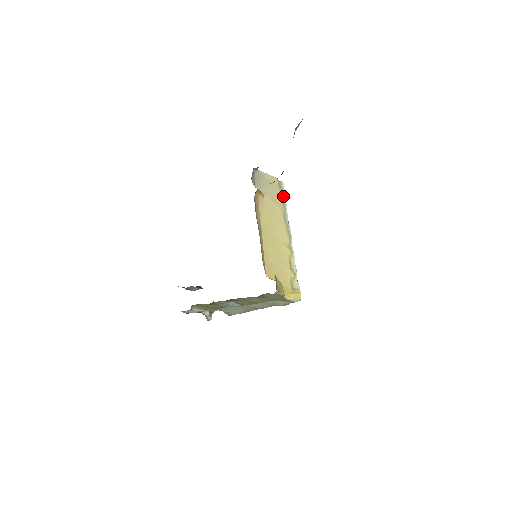
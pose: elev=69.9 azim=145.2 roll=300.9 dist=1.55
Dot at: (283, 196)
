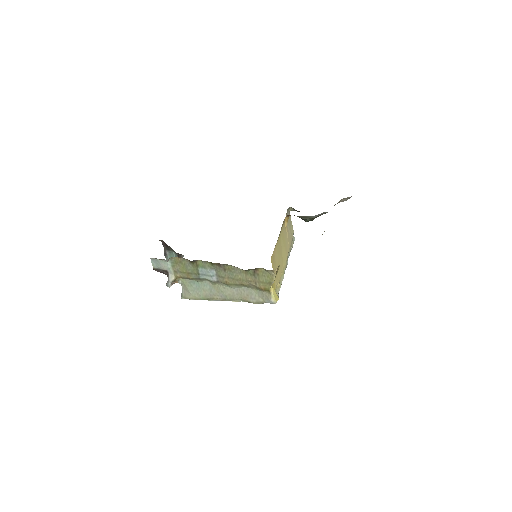
Dot at: (292, 244)
